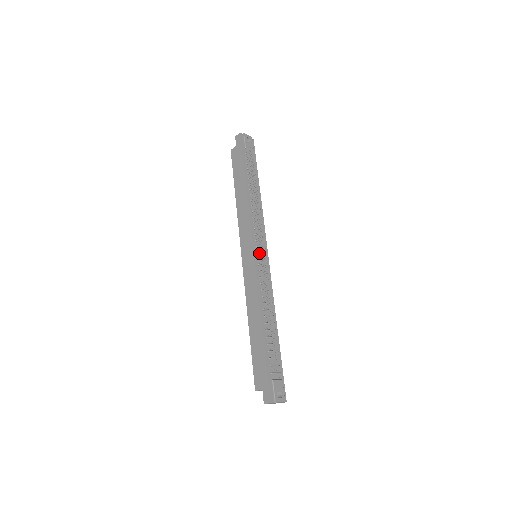
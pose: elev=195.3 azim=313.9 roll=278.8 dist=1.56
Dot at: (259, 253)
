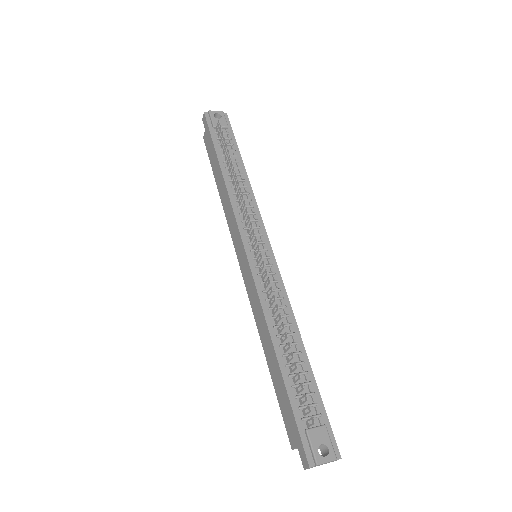
Dot at: (254, 251)
